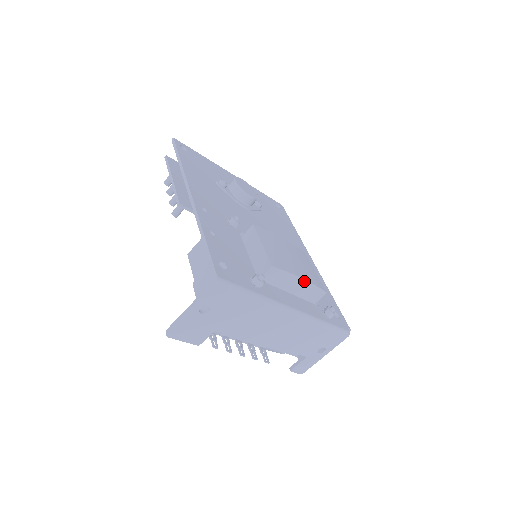
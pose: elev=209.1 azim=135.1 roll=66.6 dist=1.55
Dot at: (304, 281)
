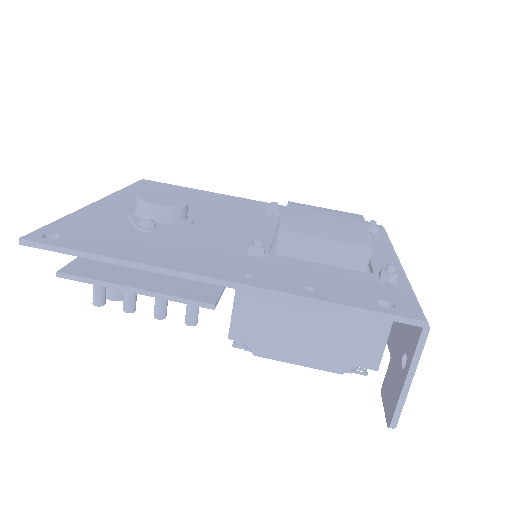
Dot at: occluded
